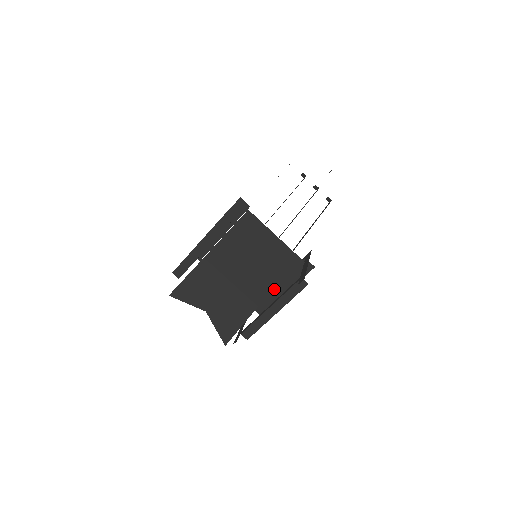
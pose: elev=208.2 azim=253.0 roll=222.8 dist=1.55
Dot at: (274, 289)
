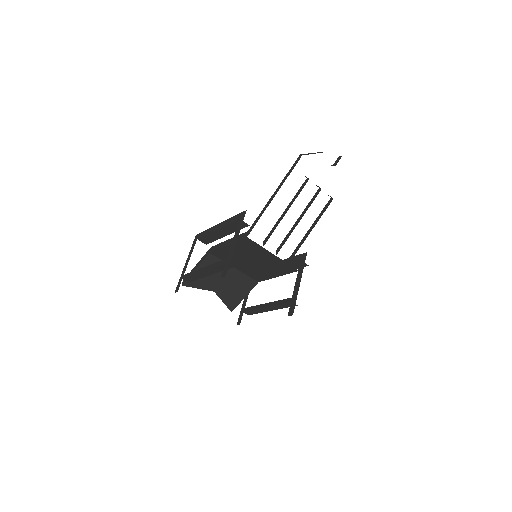
Dot at: (272, 277)
